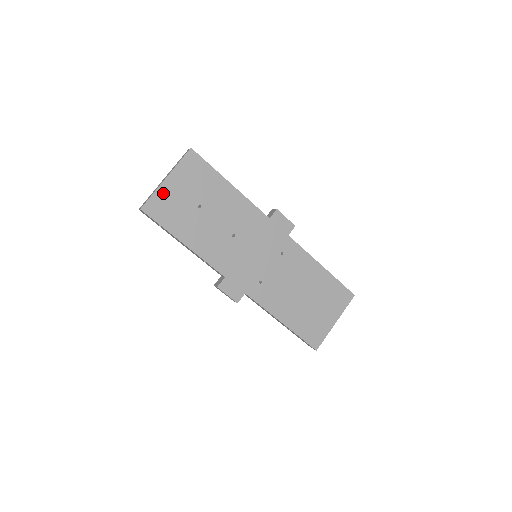
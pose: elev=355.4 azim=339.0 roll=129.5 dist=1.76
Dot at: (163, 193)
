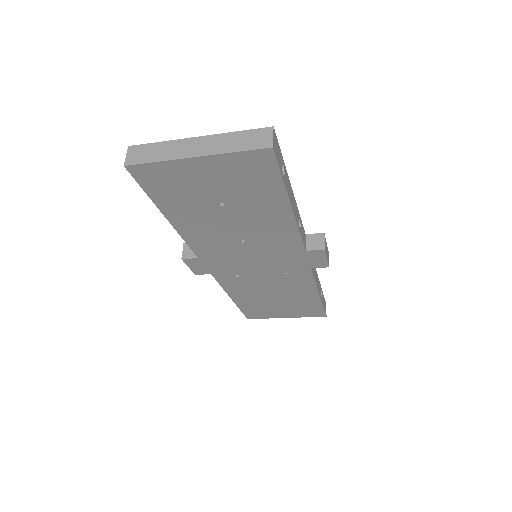
Dot at: (176, 168)
